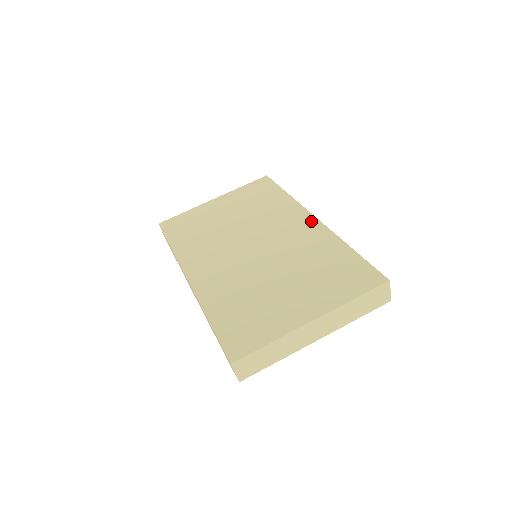
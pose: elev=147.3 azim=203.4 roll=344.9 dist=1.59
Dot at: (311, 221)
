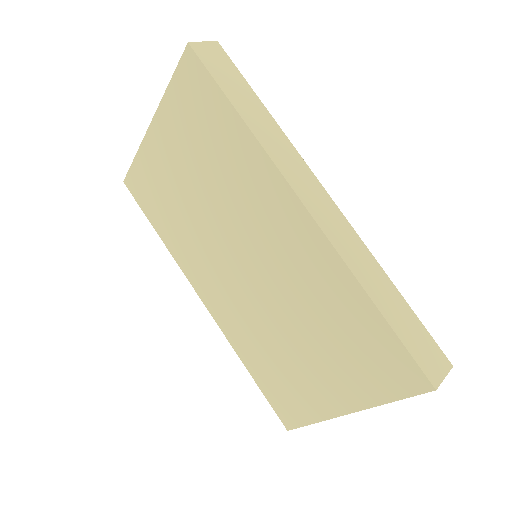
Dot at: (300, 218)
